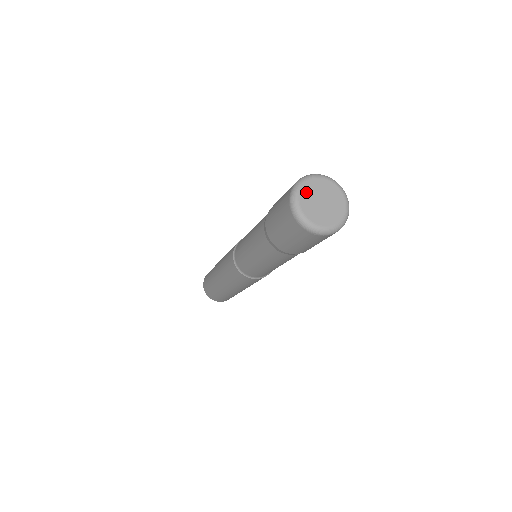
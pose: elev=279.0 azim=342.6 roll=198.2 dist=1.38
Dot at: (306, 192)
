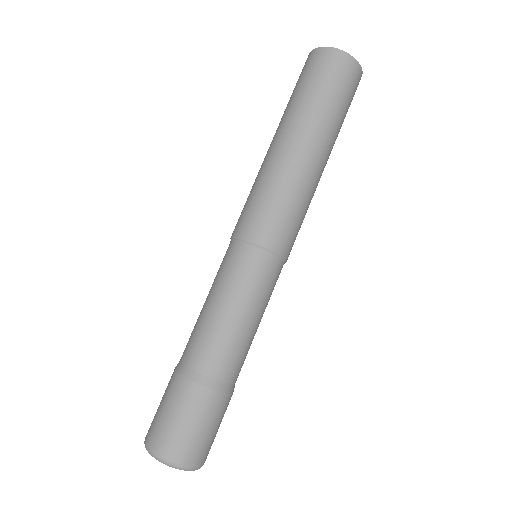
Dot at: occluded
